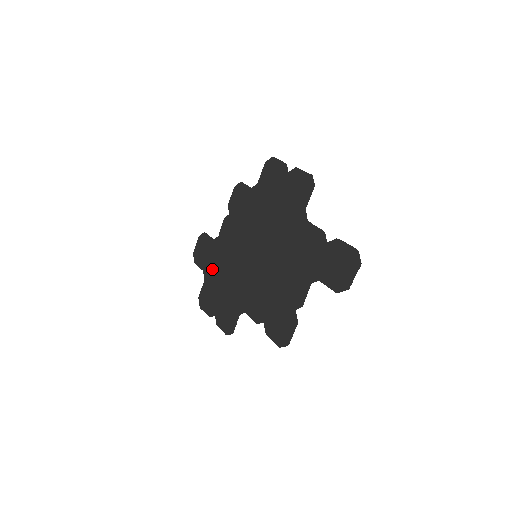
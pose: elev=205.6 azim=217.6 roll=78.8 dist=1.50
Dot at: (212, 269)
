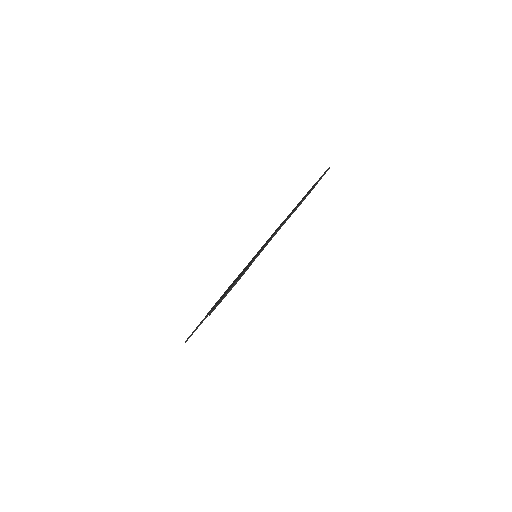
Dot at: occluded
